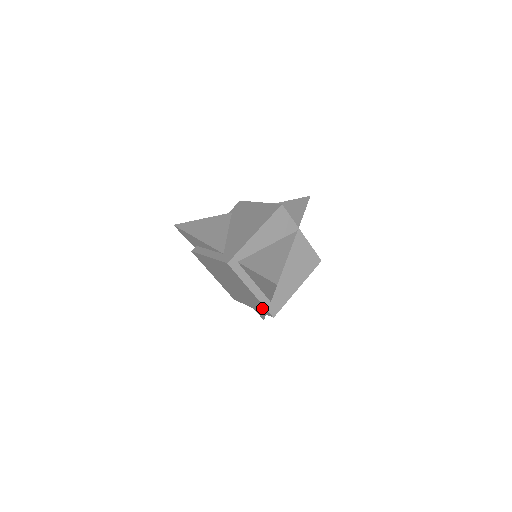
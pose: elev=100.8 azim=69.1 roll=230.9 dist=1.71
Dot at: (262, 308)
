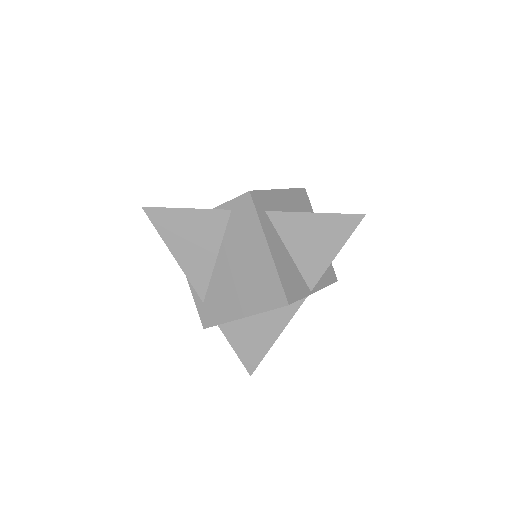
Dot at: occluded
